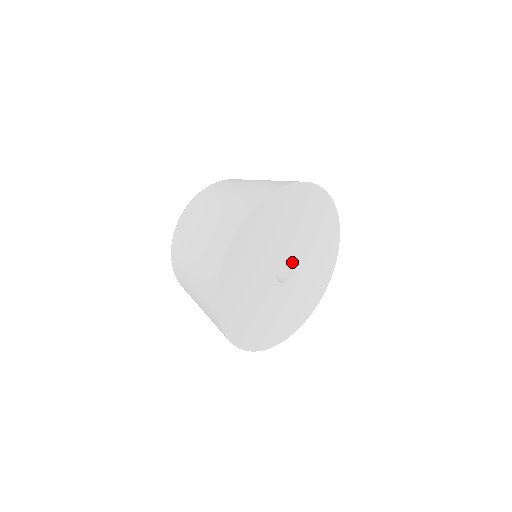
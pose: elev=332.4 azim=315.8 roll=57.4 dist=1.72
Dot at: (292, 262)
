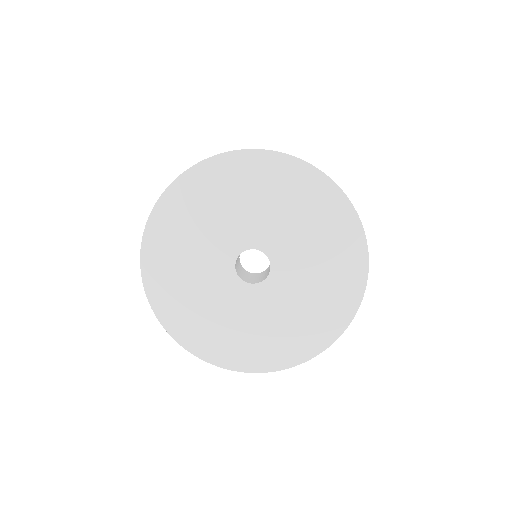
Dot at: (269, 272)
